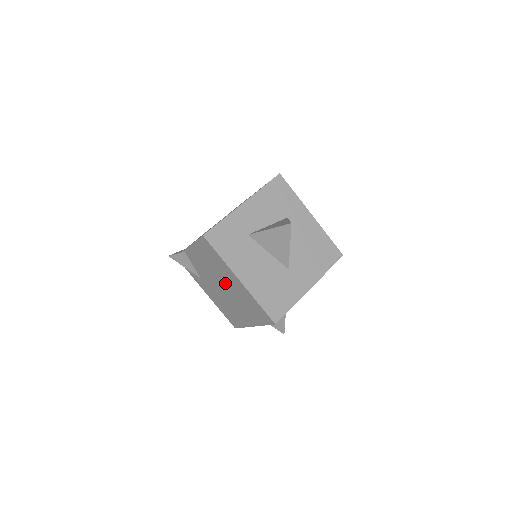
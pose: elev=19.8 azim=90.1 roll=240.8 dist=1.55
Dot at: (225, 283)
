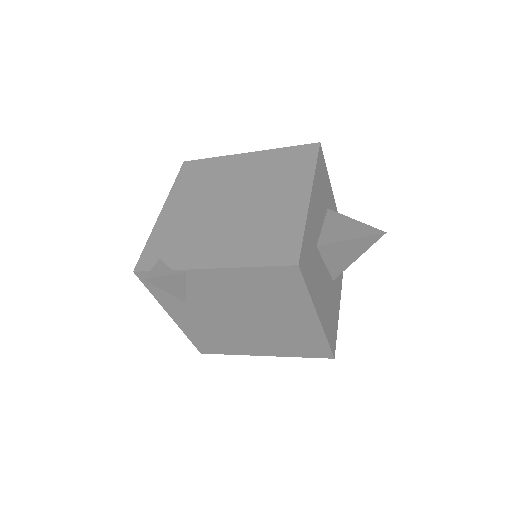
Dot at: (265, 316)
